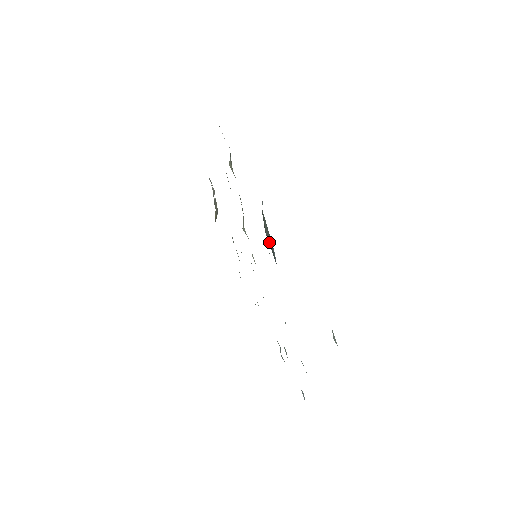
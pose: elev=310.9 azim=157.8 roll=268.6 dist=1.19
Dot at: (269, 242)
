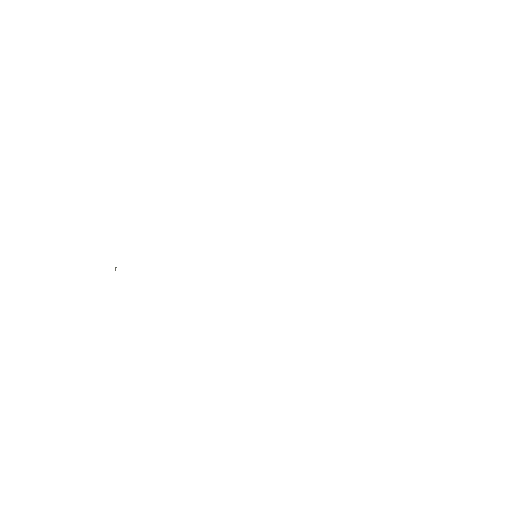
Dot at: occluded
